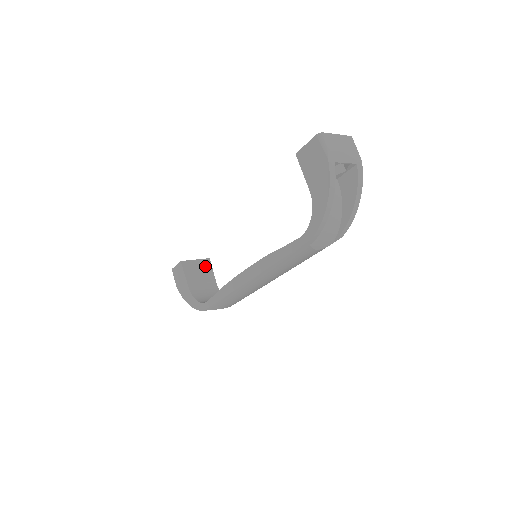
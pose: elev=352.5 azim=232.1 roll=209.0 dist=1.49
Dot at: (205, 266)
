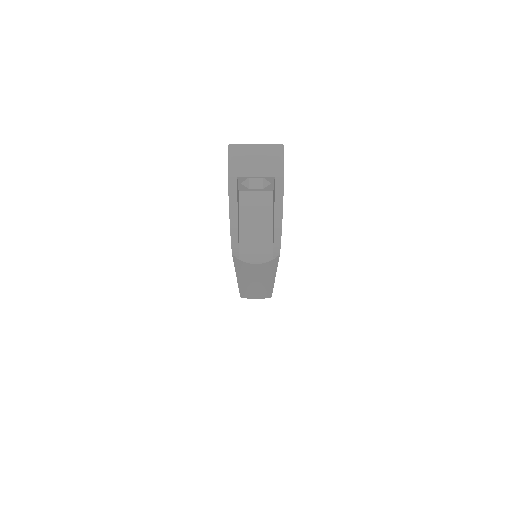
Dot at: occluded
